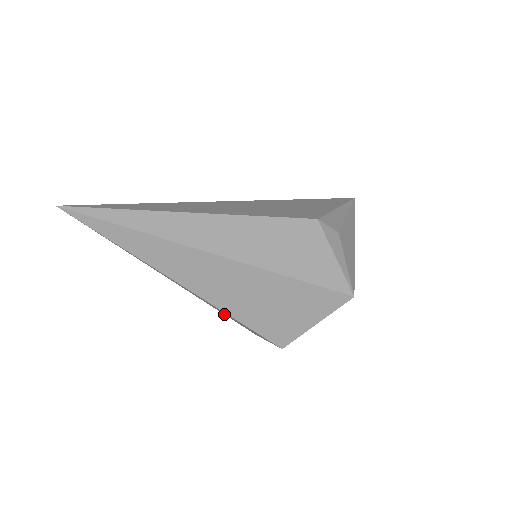
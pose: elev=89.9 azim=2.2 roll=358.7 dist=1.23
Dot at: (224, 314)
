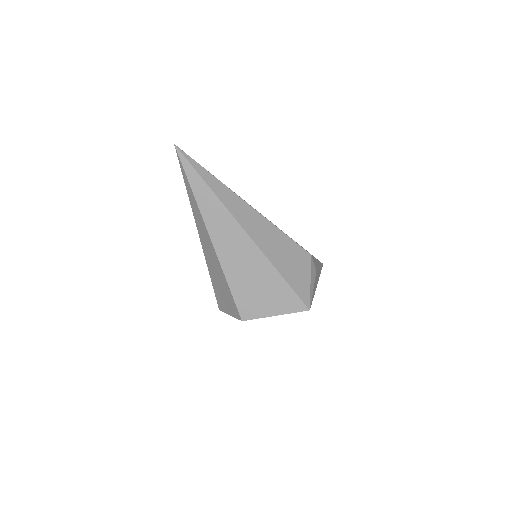
Dot at: (212, 280)
